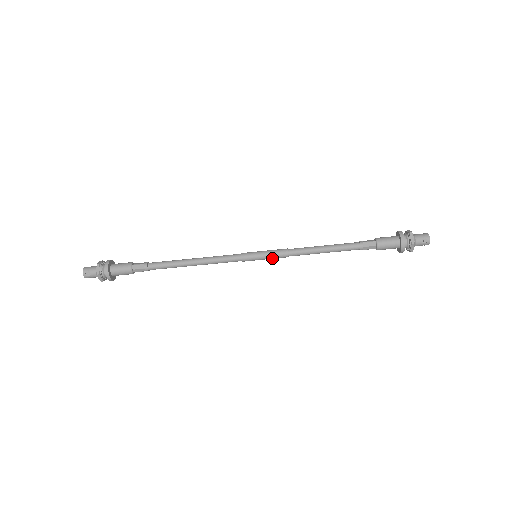
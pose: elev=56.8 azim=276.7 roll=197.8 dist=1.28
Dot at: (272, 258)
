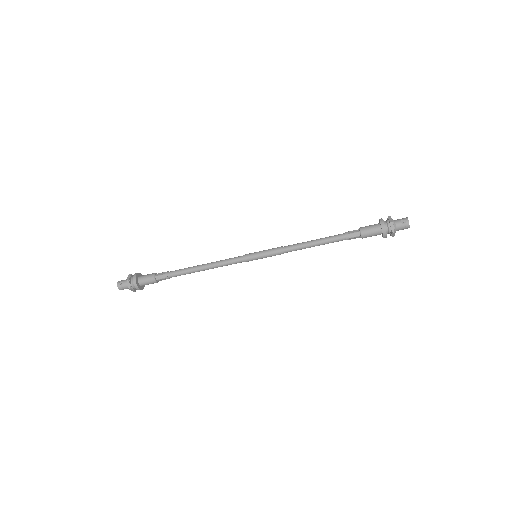
Dot at: (269, 255)
